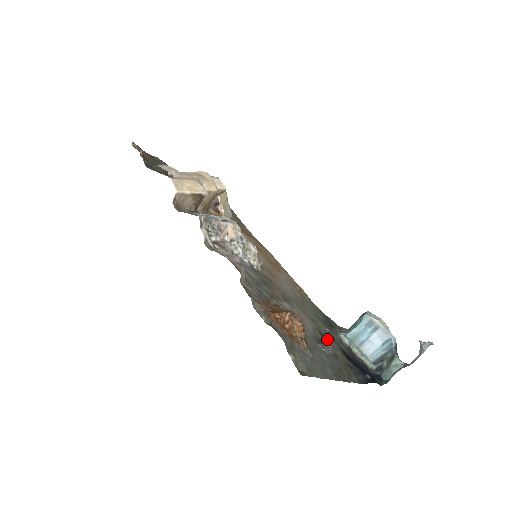
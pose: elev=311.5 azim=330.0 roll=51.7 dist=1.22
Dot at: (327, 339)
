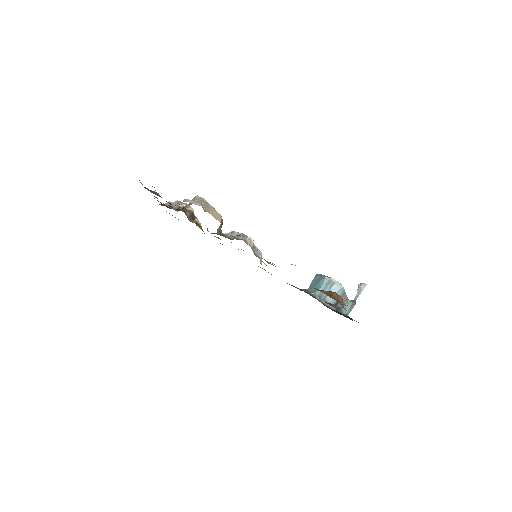
Dot at: occluded
